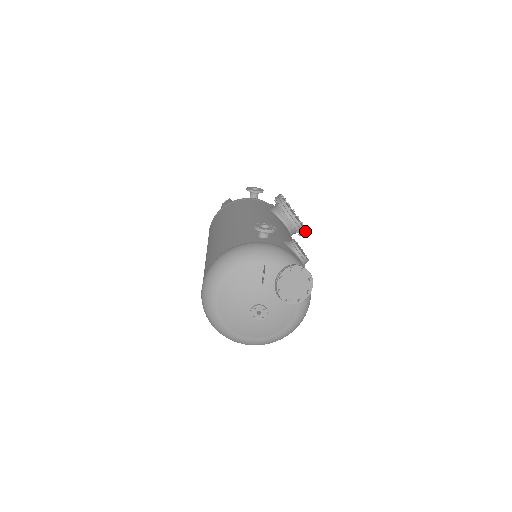
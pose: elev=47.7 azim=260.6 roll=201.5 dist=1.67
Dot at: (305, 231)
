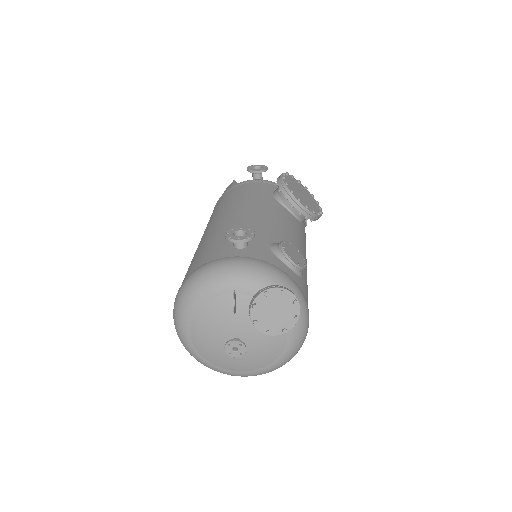
Dot at: (317, 216)
